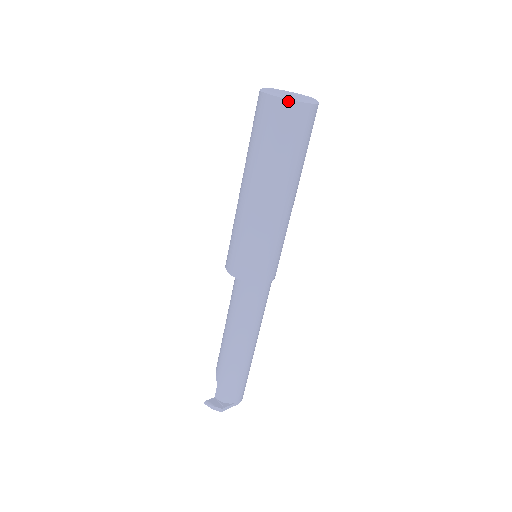
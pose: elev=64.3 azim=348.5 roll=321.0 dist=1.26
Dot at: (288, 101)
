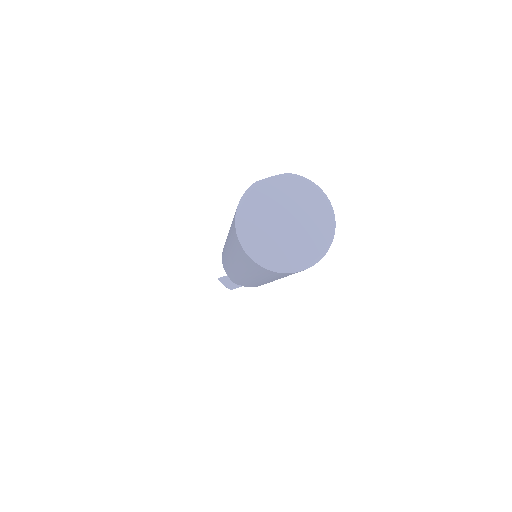
Dot at: (263, 268)
